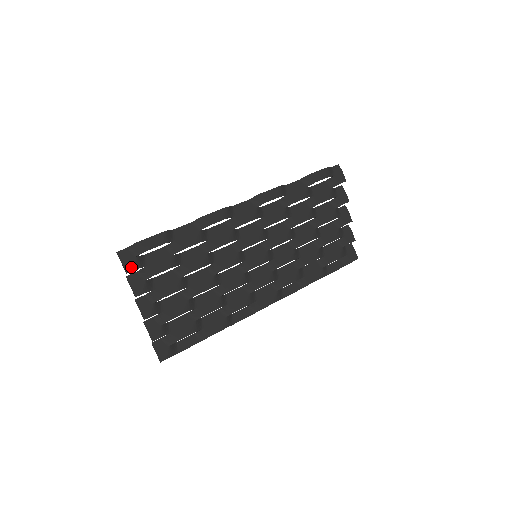
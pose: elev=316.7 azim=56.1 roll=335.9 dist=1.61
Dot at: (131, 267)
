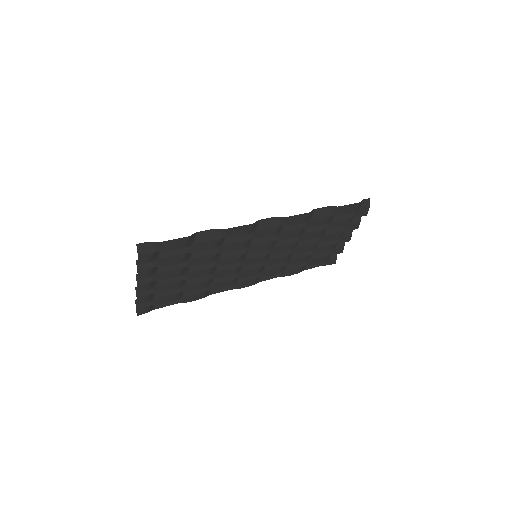
Dot at: (145, 260)
